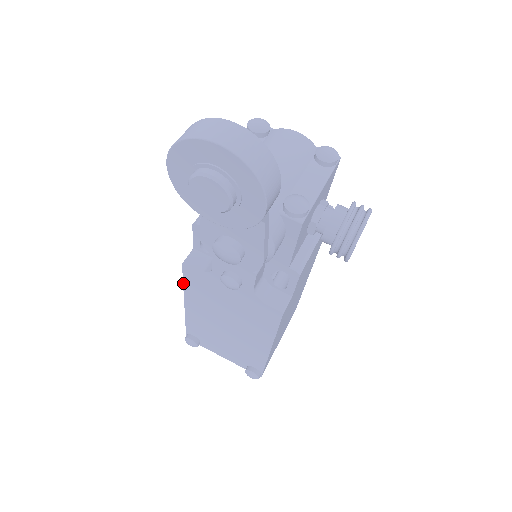
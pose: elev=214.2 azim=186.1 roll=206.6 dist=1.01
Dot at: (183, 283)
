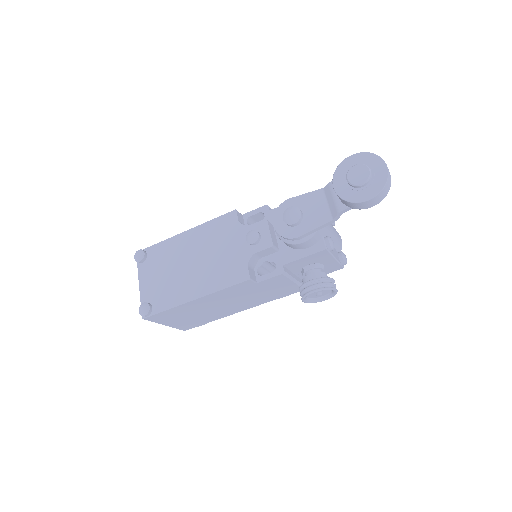
Dot at: (213, 219)
